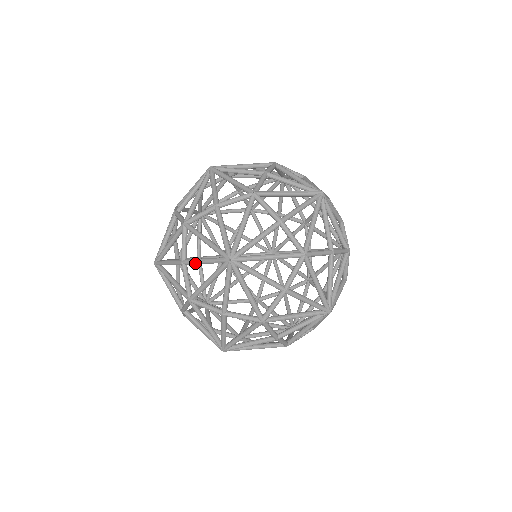
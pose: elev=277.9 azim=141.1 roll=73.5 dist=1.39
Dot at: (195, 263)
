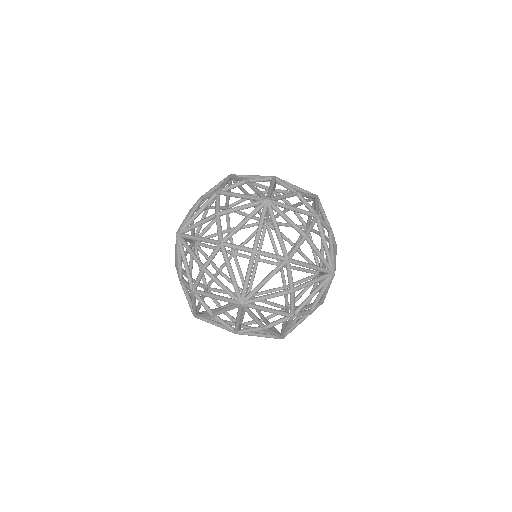
Dot at: occluded
